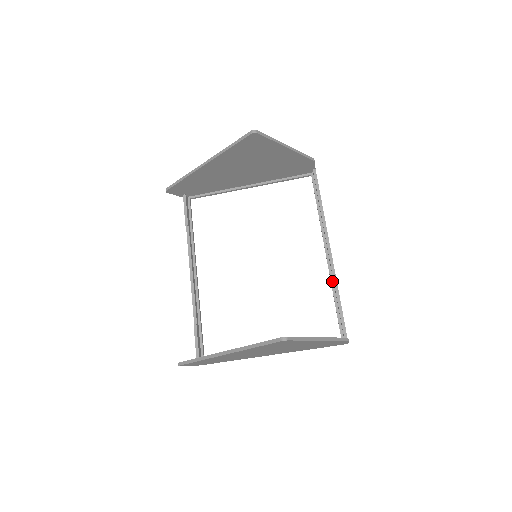
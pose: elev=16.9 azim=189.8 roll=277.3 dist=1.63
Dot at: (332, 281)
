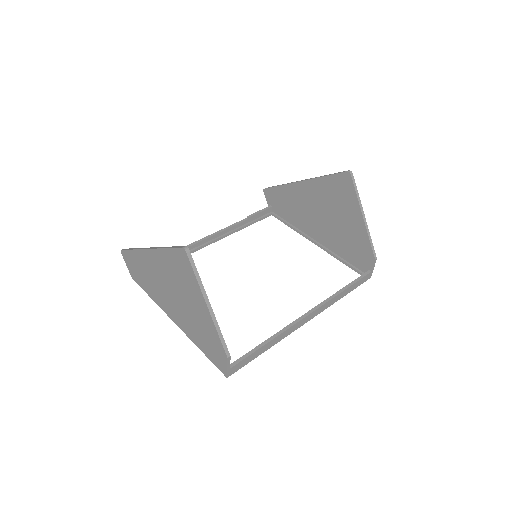
Dot at: occluded
